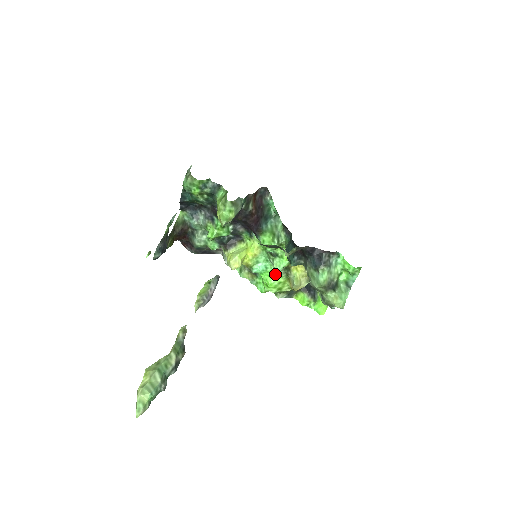
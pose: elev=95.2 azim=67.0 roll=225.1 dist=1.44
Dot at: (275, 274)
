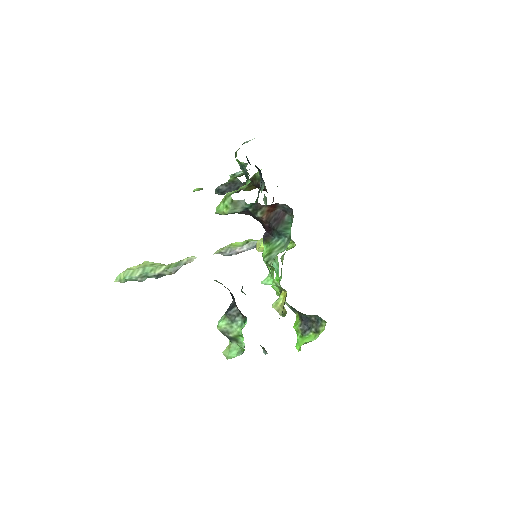
Dot at: (279, 283)
